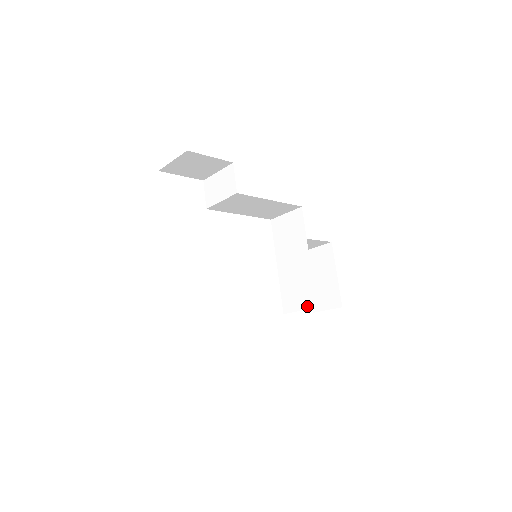
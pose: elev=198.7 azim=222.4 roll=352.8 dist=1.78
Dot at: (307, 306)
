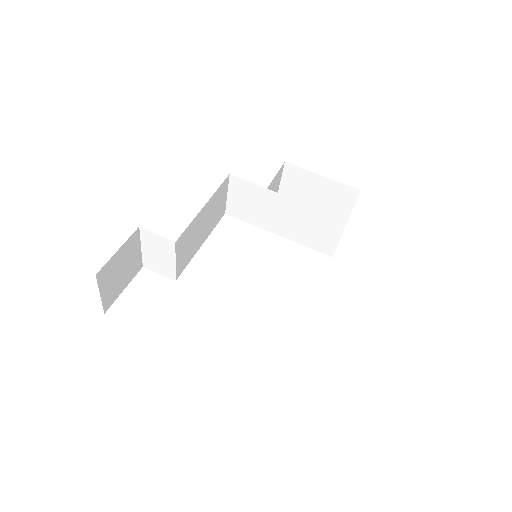
Dot at: (340, 230)
